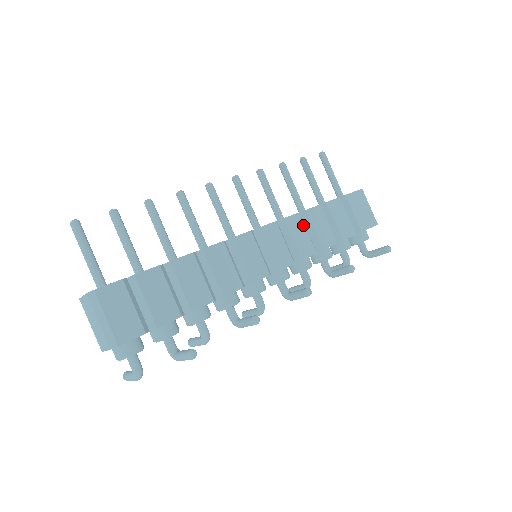
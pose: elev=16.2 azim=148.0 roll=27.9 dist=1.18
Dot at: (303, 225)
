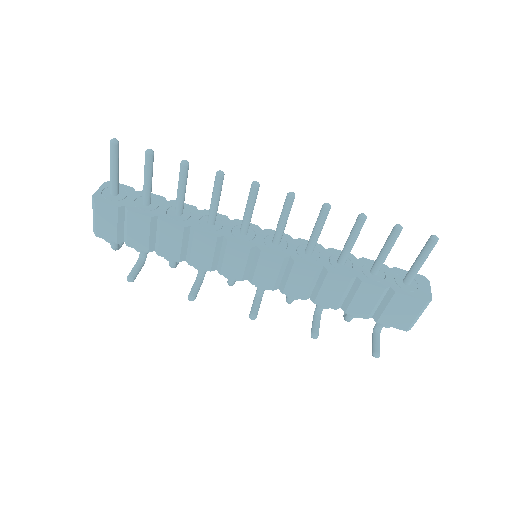
Dot at: (312, 277)
